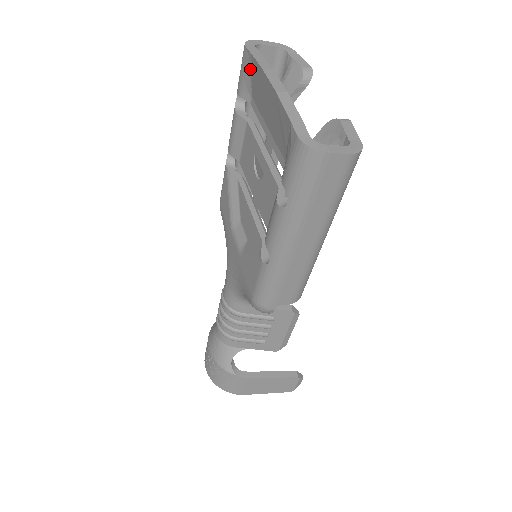
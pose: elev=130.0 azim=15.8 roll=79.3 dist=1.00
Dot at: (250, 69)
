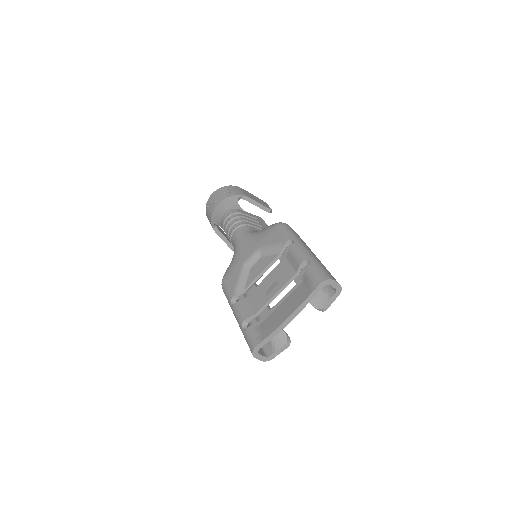
Dot at: (309, 288)
